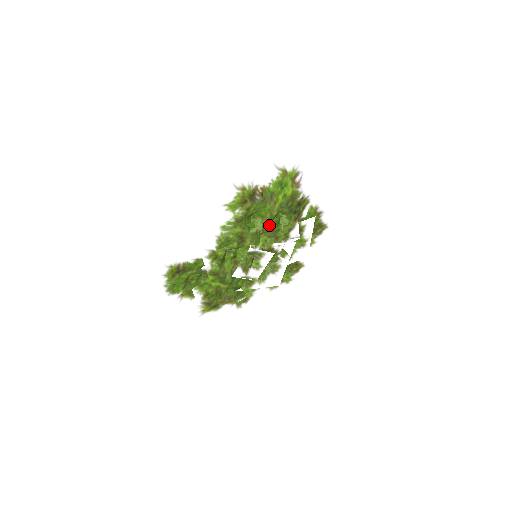
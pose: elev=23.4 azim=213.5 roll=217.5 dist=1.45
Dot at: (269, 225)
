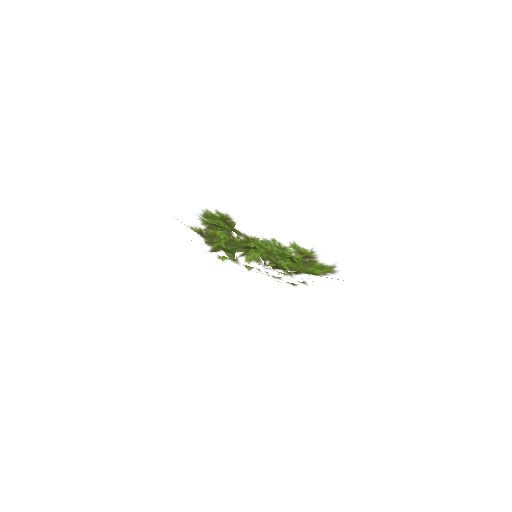
Dot at: (288, 271)
